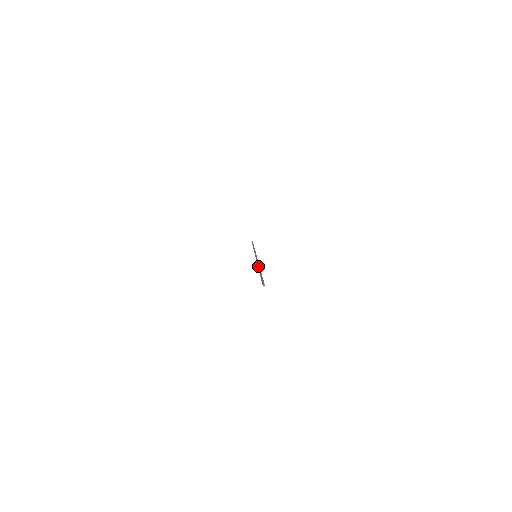
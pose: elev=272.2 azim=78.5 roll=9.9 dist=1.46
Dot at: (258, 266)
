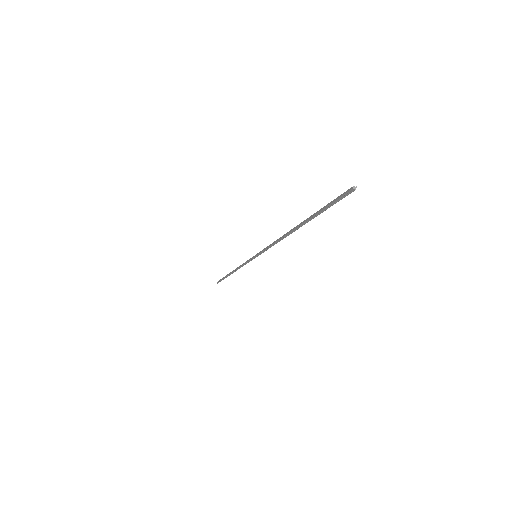
Dot at: (289, 231)
